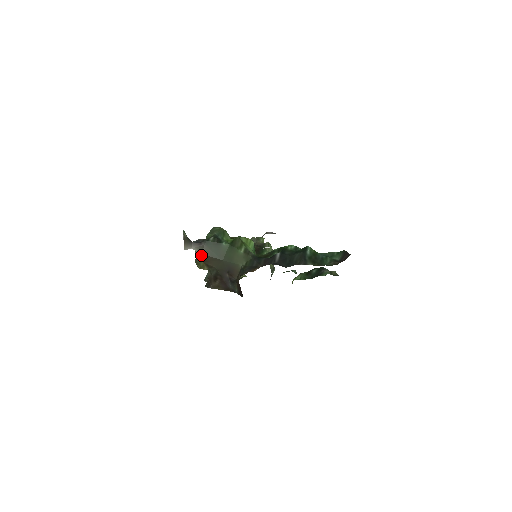
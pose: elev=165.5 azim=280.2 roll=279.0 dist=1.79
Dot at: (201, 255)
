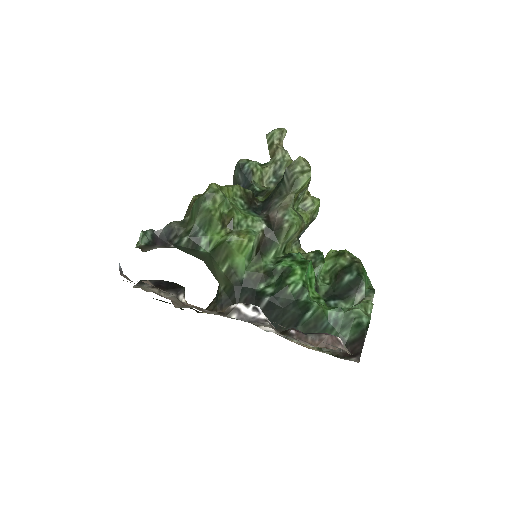
Dot at: occluded
